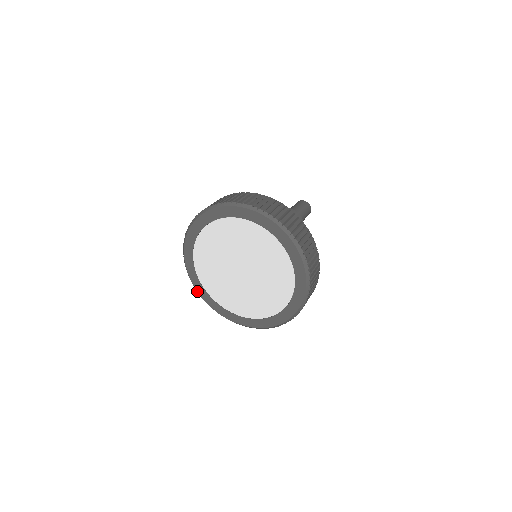
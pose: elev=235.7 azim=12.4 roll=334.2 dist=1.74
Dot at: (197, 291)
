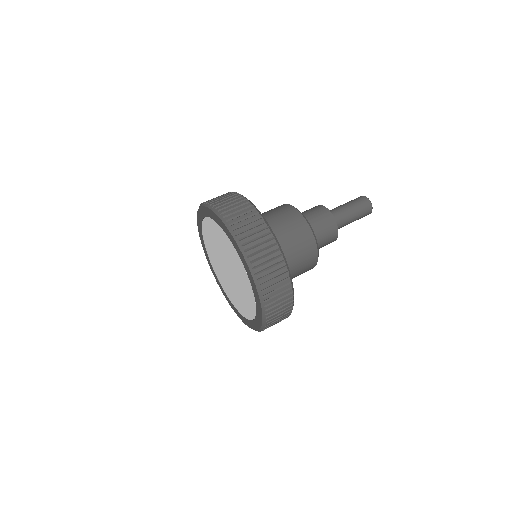
Dot at: (230, 304)
